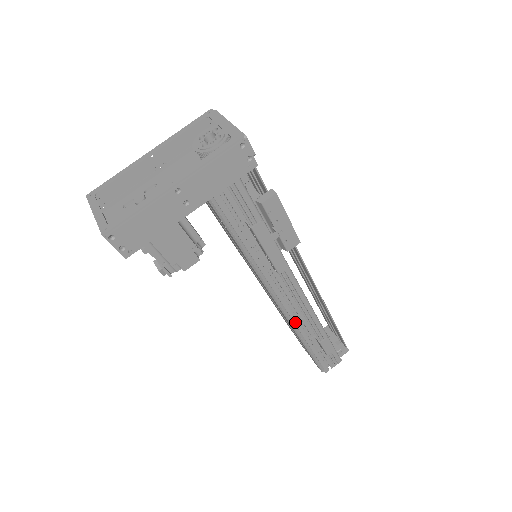
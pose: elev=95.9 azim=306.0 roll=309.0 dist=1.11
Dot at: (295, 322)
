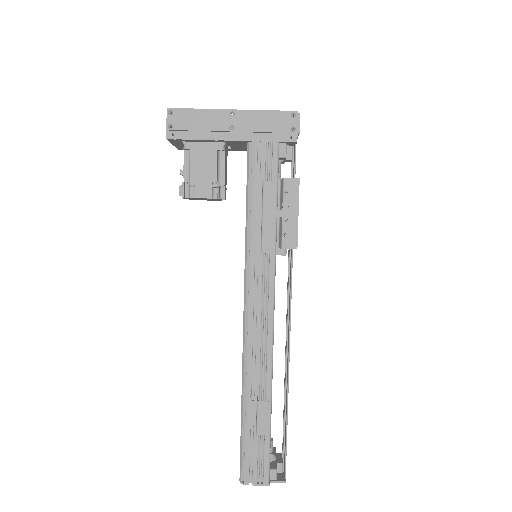
Dot at: (248, 351)
